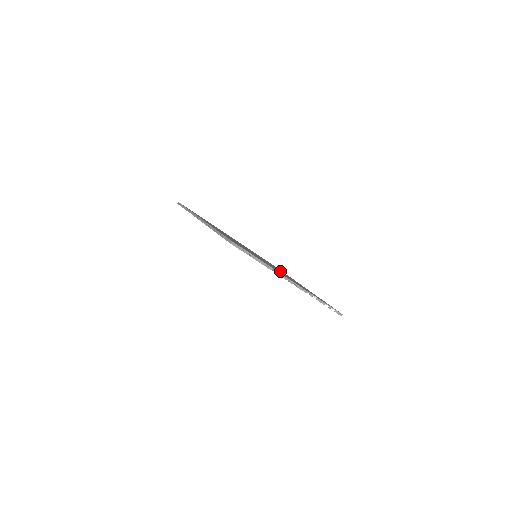
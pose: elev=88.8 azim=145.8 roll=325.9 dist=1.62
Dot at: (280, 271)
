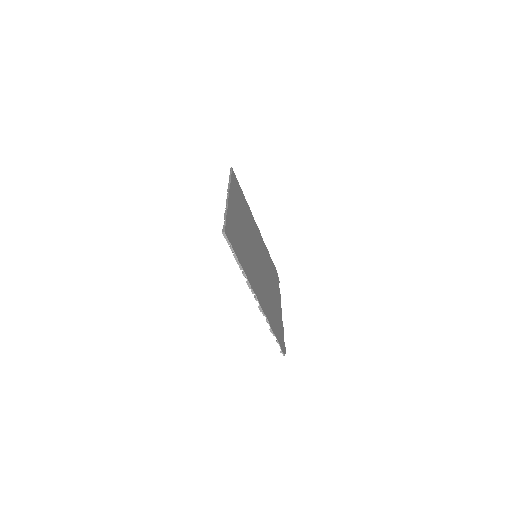
Dot at: (268, 282)
